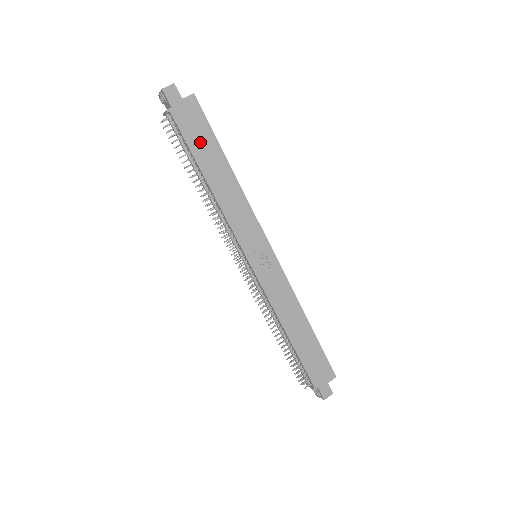
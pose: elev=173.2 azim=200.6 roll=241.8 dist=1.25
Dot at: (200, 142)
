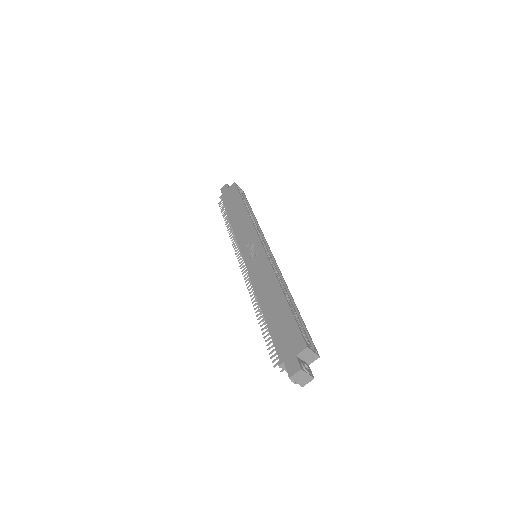
Dot at: (232, 202)
